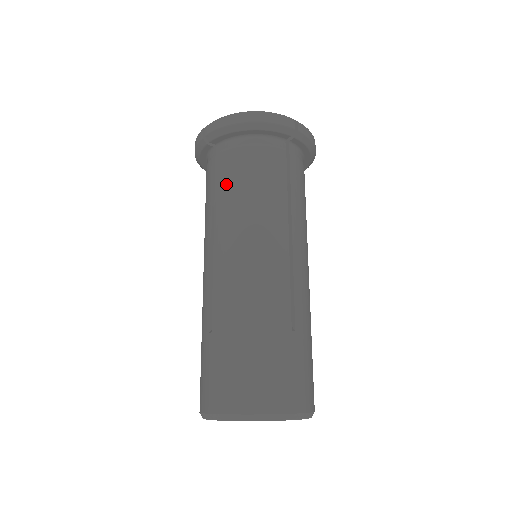
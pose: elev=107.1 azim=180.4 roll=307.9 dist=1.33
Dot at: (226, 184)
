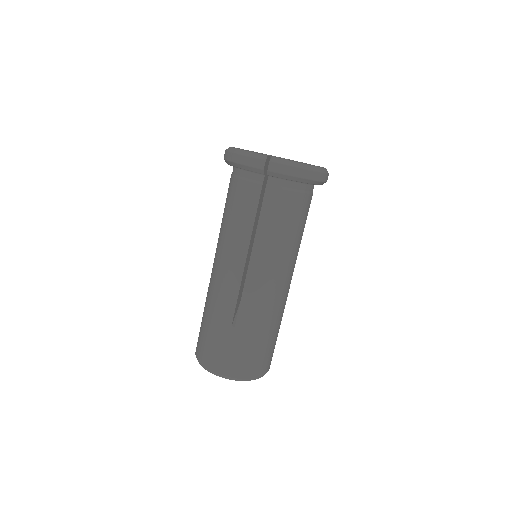
Dot at: (225, 204)
